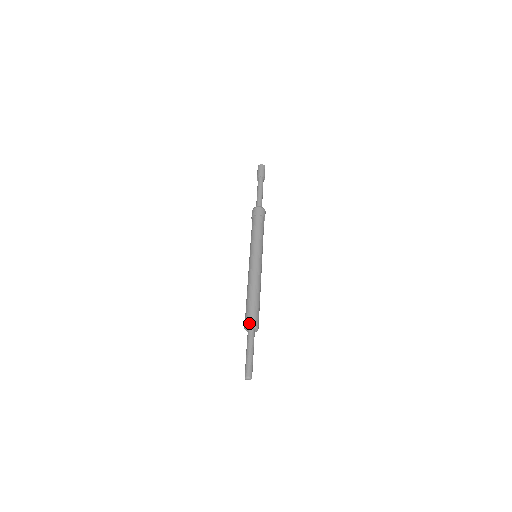
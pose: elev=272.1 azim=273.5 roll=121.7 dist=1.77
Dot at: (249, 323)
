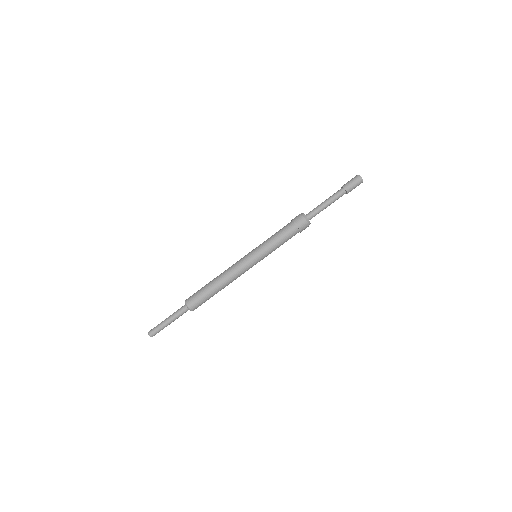
Dot at: (191, 305)
